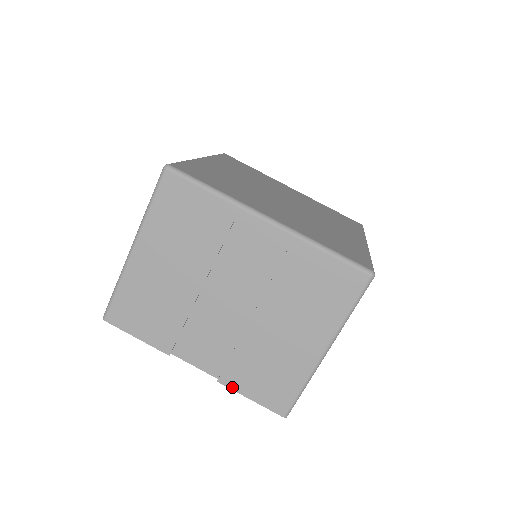
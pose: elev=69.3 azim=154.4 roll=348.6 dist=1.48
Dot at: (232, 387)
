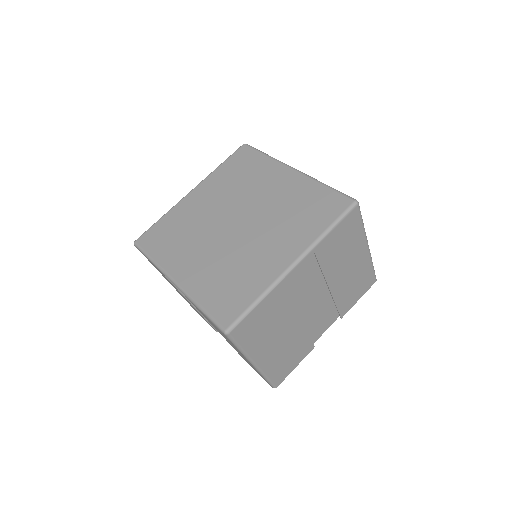
Dot at: (245, 360)
